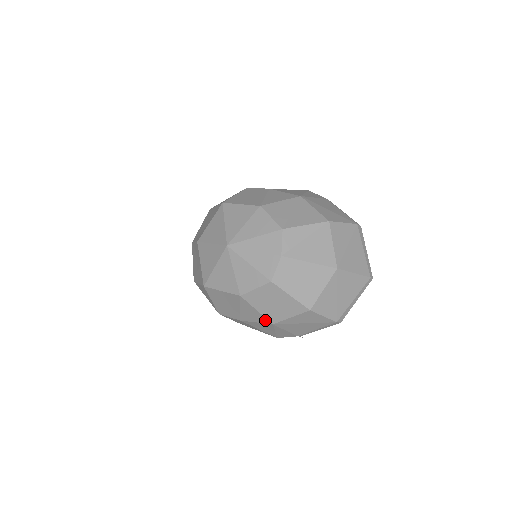
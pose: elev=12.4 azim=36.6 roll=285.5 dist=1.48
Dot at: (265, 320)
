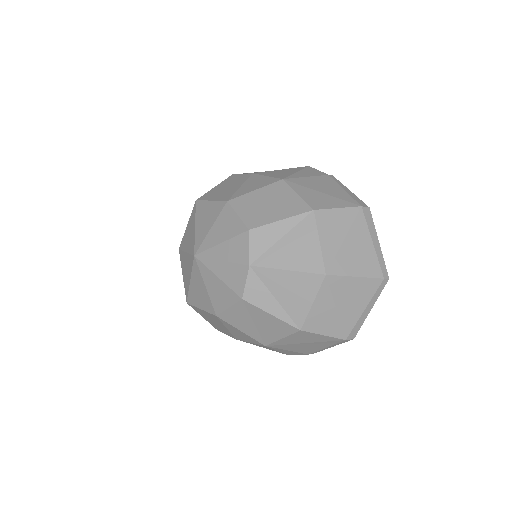
Dot at: (256, 341)
